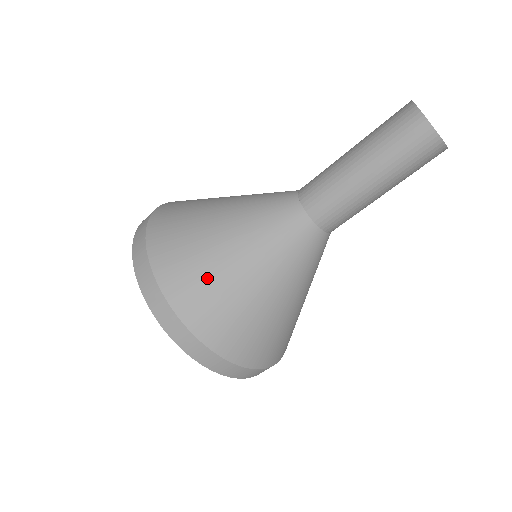
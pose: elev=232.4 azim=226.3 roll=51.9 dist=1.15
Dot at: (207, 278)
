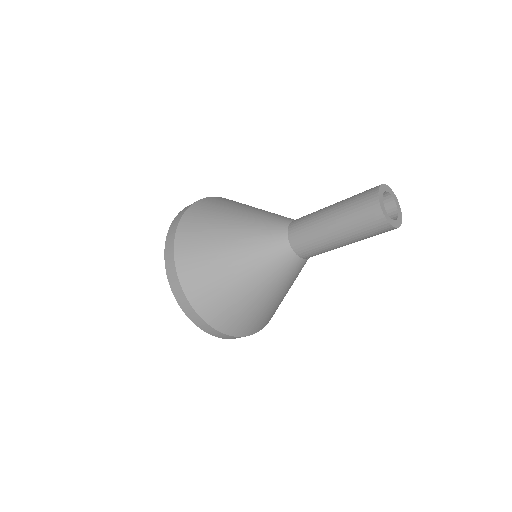
Dot at: (223, 298)
